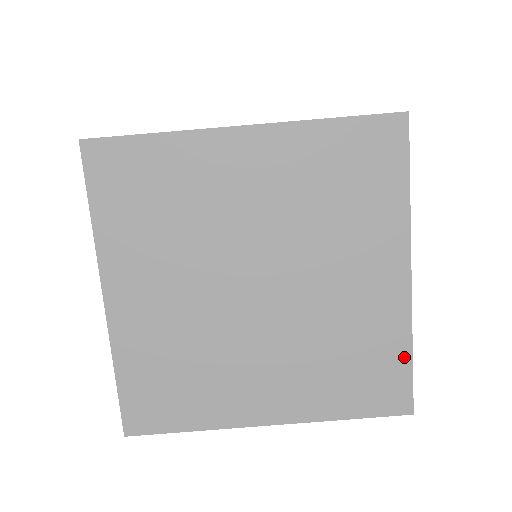
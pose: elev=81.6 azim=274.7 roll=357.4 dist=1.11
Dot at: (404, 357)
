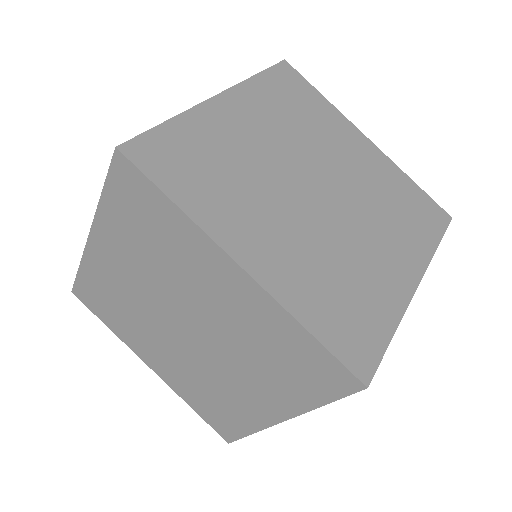
Dot at: (414, 187)
